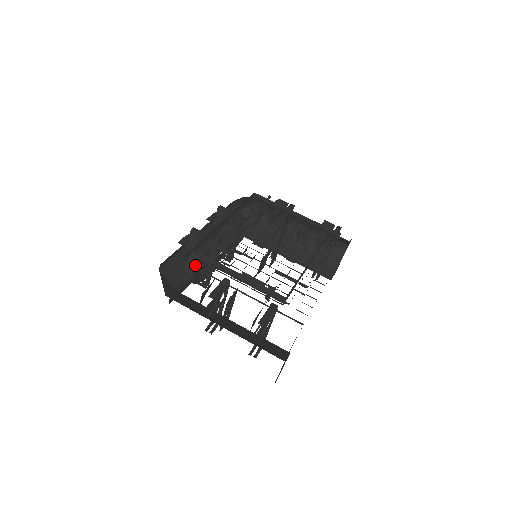
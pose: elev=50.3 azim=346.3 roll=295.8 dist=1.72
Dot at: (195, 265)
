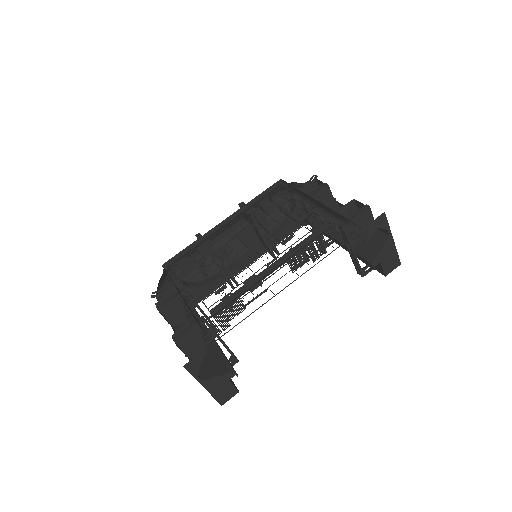
Dot at: (171, 274)
